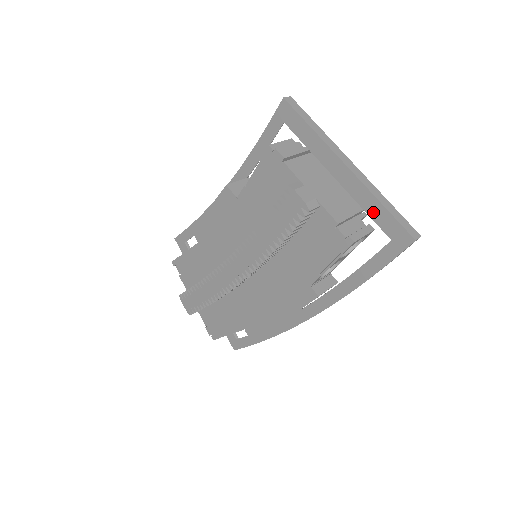
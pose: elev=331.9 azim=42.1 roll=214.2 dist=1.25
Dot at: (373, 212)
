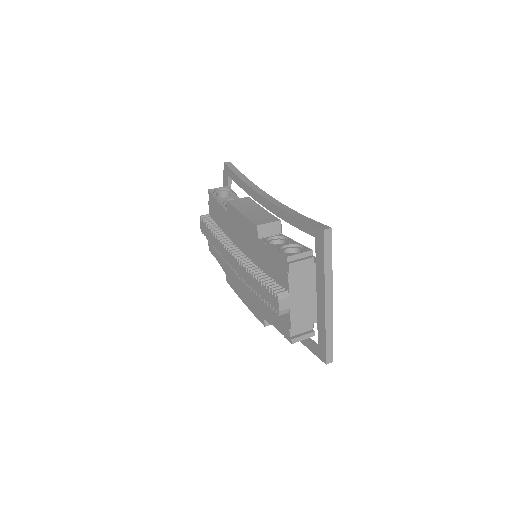
Dot at: (320, 331)
